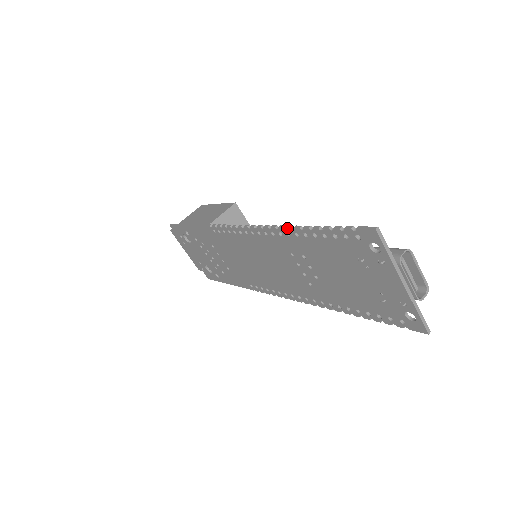
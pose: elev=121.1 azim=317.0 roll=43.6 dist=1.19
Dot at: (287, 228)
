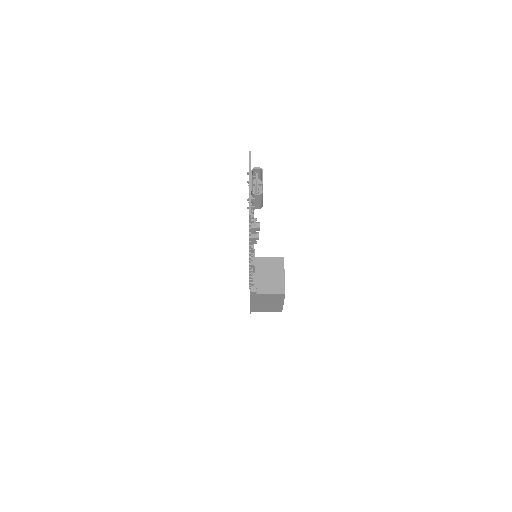
Dot at: occluded
